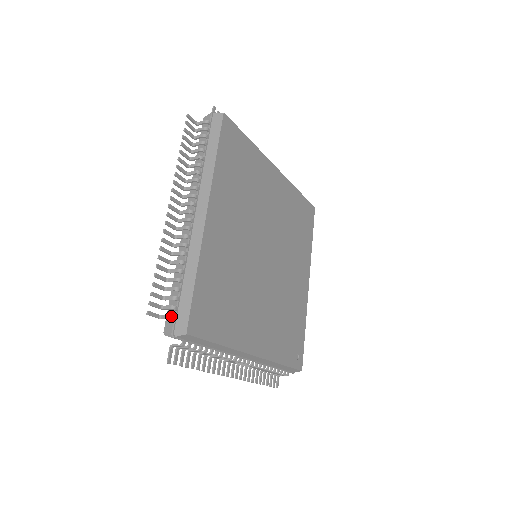
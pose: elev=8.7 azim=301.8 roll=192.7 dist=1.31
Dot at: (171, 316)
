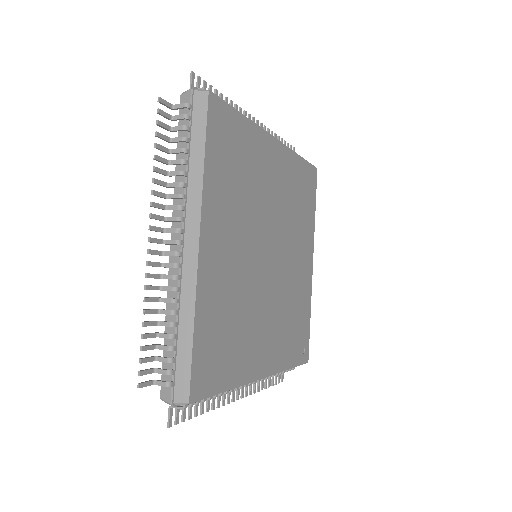
Dot at: (168, 384)
